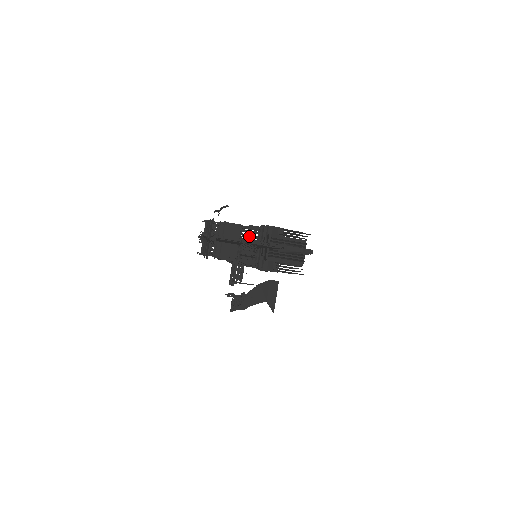
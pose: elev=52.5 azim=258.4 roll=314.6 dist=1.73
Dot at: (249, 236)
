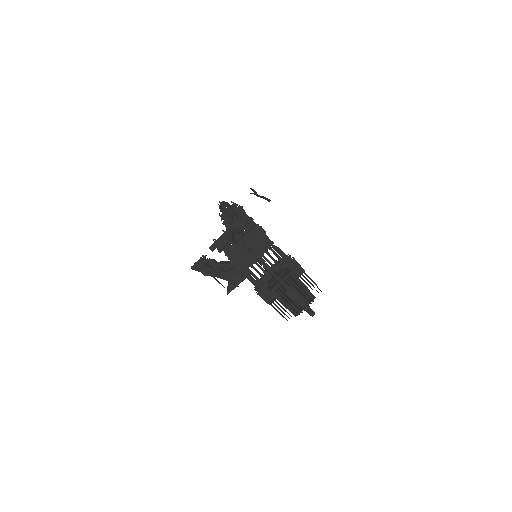
Dot at: (271, 257)
